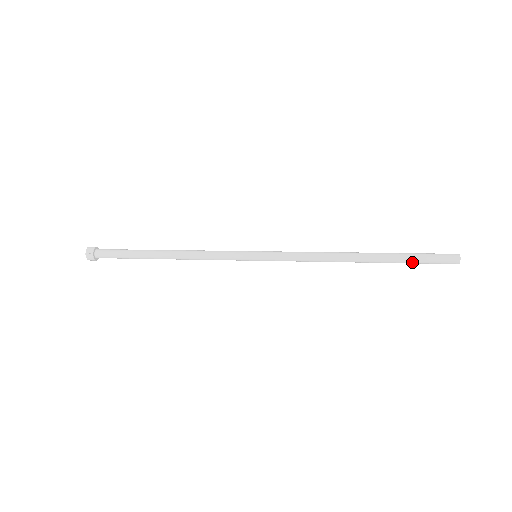
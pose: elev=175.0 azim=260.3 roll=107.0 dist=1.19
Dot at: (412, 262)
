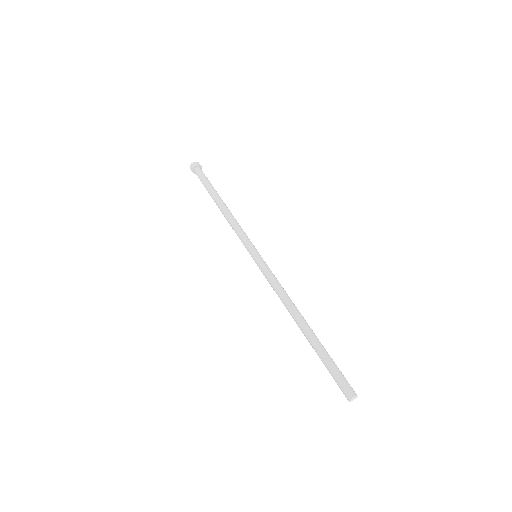
Dot at: occluded
